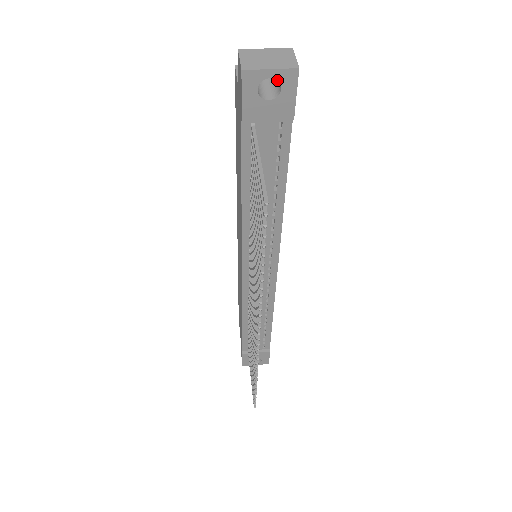
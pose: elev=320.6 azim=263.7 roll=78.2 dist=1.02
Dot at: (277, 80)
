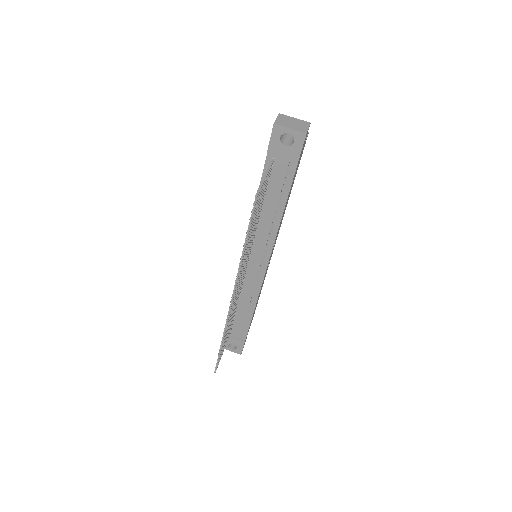
Dot at: occluded
